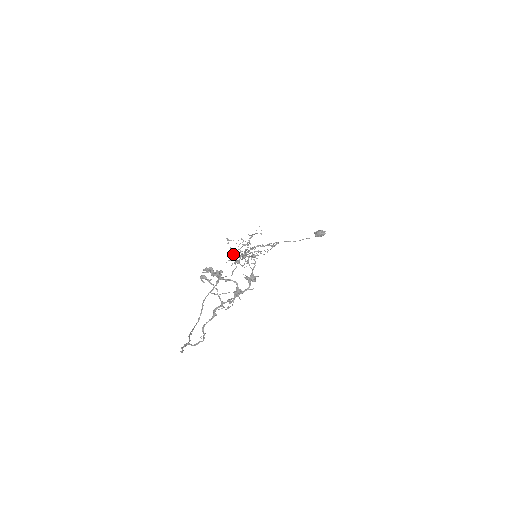
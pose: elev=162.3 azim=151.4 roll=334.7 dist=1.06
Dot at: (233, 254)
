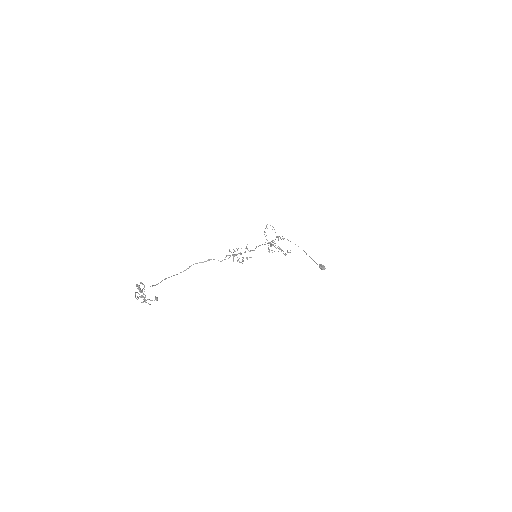
Dot at: occluded
